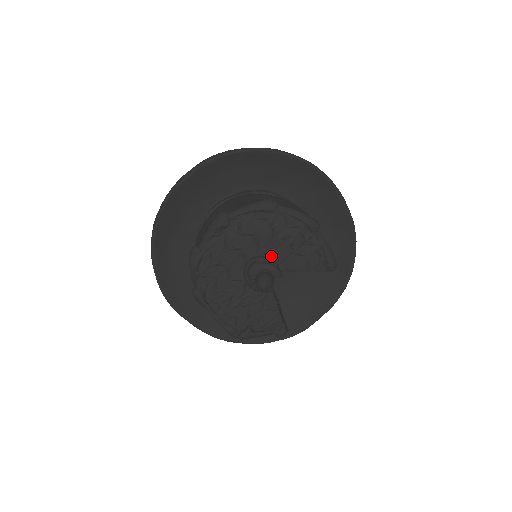
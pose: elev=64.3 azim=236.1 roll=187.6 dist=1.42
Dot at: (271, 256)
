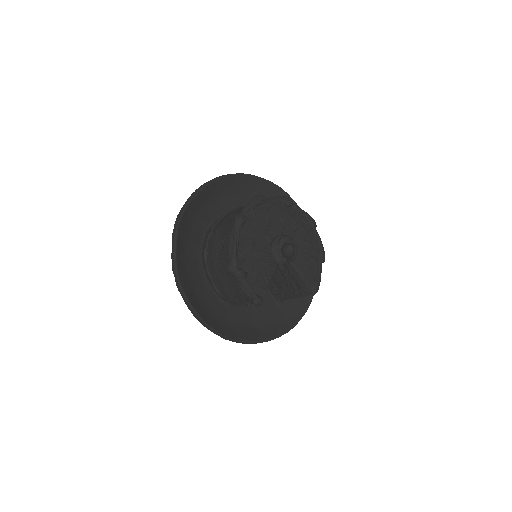
Dot at: occluded
